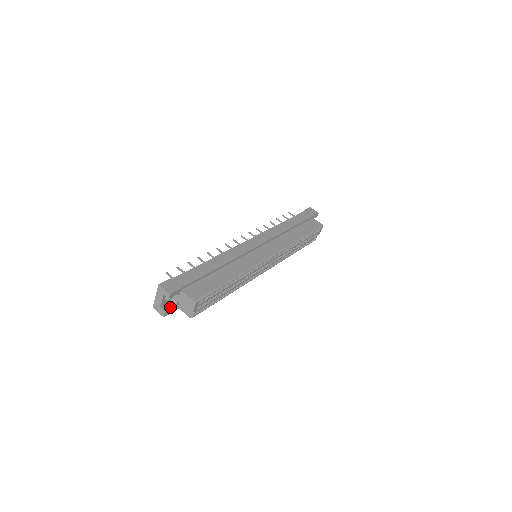
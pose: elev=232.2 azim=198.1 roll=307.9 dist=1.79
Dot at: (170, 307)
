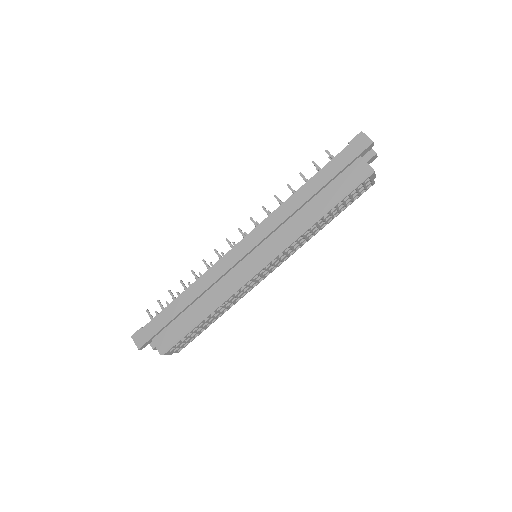
Dot at: occluded
